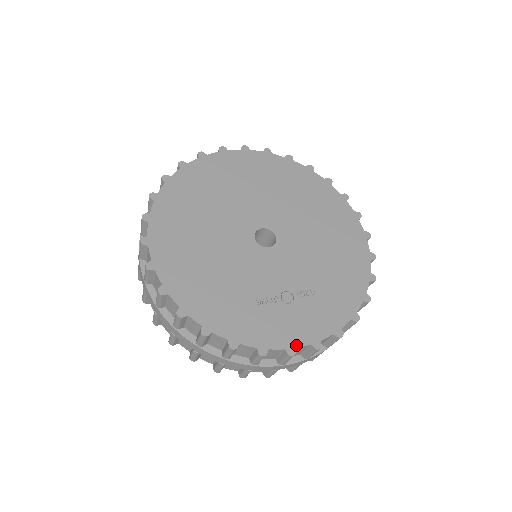
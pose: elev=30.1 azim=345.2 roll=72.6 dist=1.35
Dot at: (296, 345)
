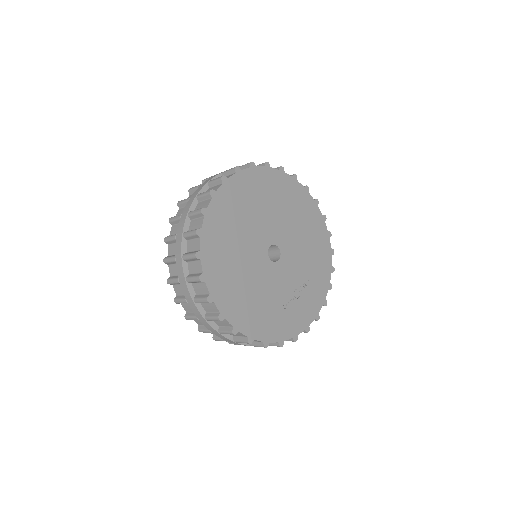
Dot at: (309, 324)
